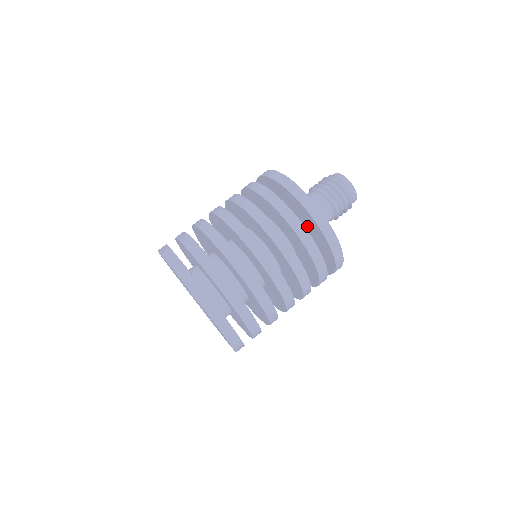
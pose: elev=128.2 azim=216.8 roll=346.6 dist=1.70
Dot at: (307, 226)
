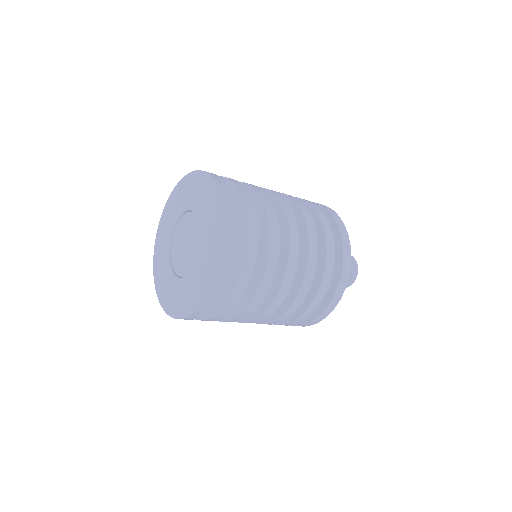
Dot at: occluded
